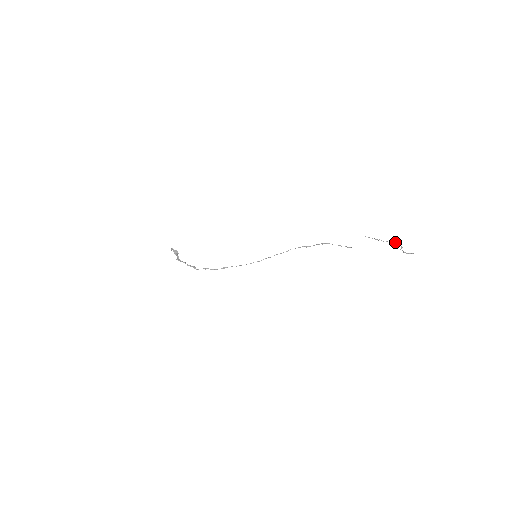
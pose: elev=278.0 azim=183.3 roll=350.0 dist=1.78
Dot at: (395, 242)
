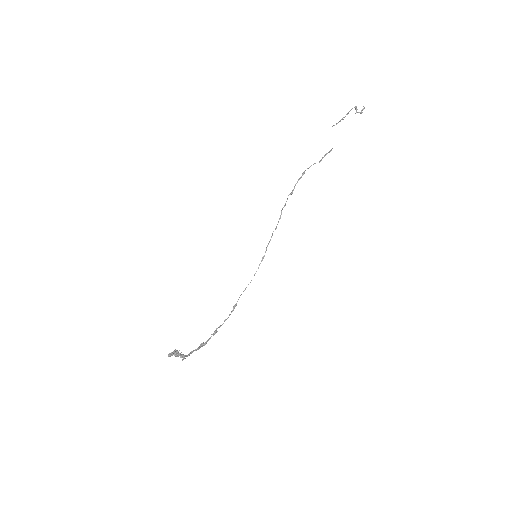
Dot at: (351, 109)
